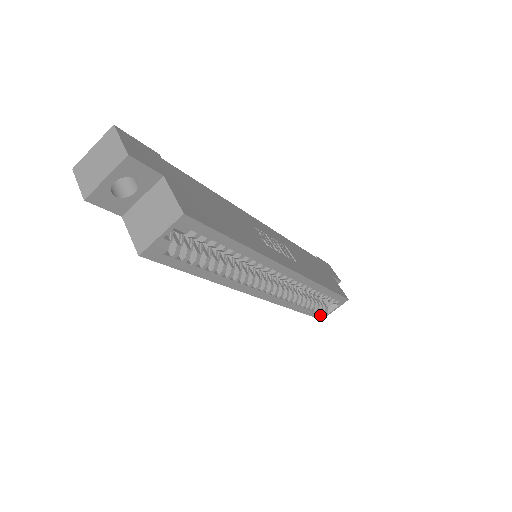
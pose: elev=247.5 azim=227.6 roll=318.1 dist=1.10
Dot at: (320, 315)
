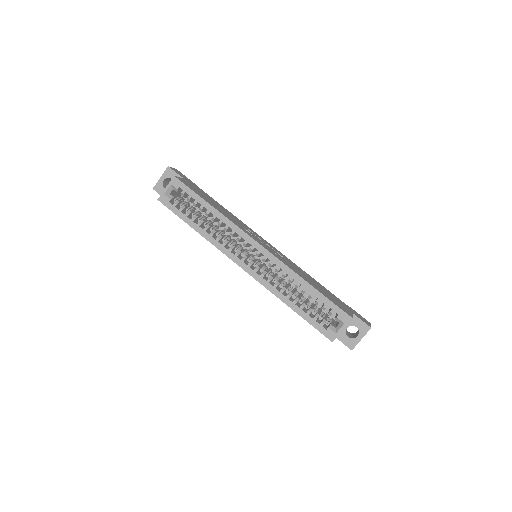
Dot at: (325, 331)
